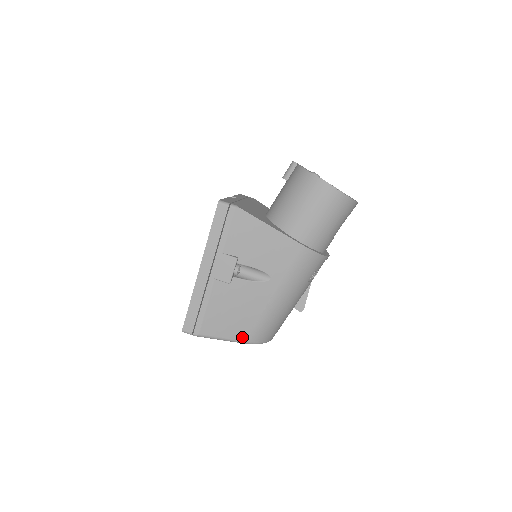
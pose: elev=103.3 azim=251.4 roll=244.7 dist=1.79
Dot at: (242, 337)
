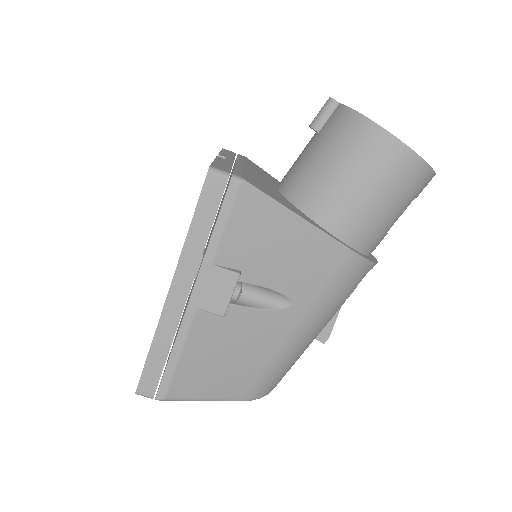
Dot at: (236, 394)
